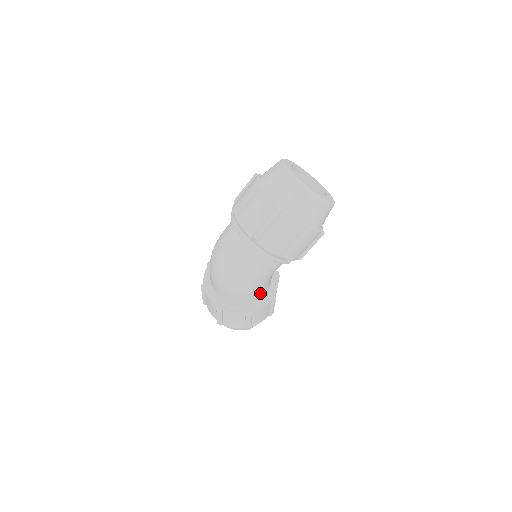
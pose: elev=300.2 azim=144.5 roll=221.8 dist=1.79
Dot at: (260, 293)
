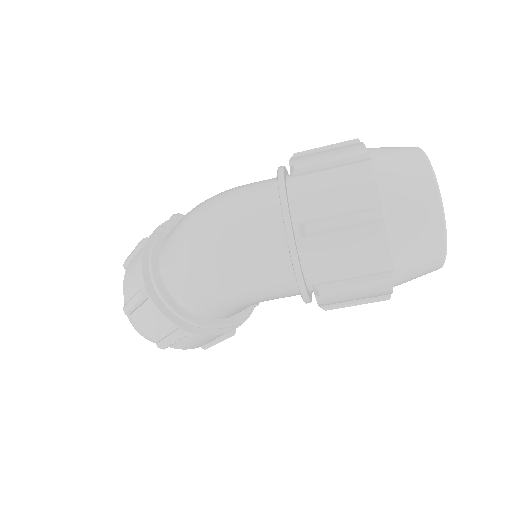
Dot at: (225, 313)
